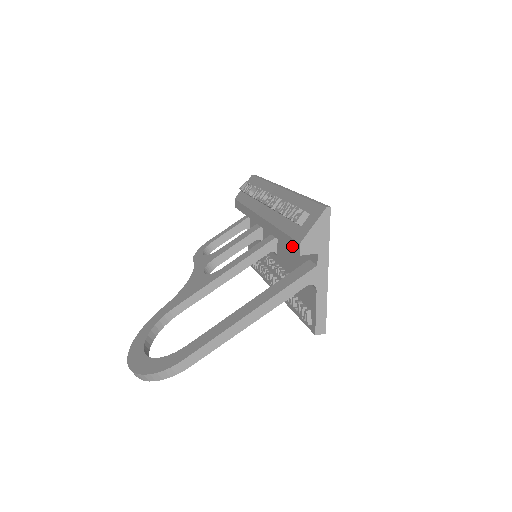
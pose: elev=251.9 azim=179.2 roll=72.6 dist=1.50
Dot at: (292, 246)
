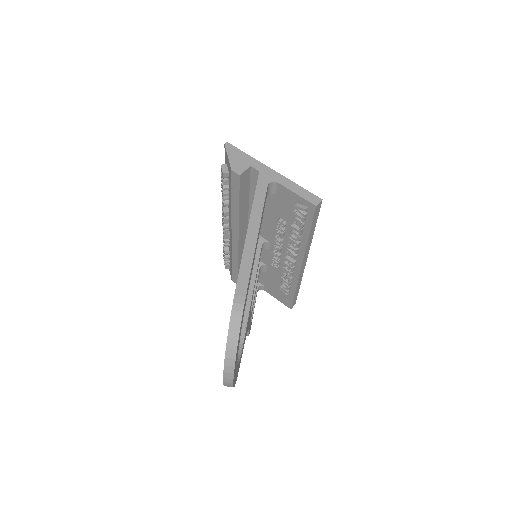
Dot at: (236, 185)
